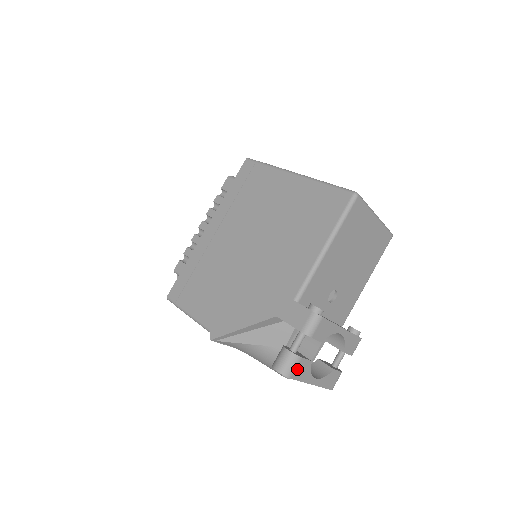
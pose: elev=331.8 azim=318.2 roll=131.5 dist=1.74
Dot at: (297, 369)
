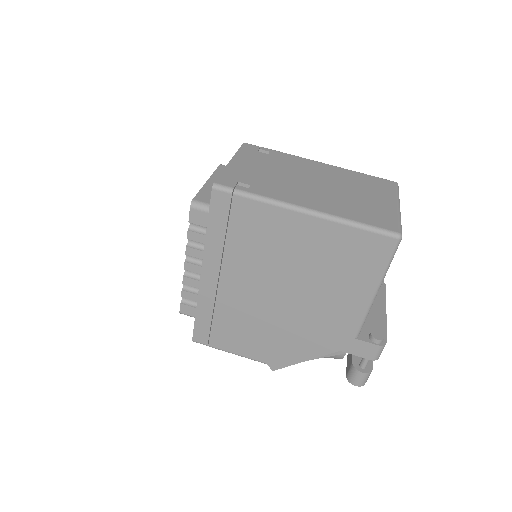
Dot at: occluded
